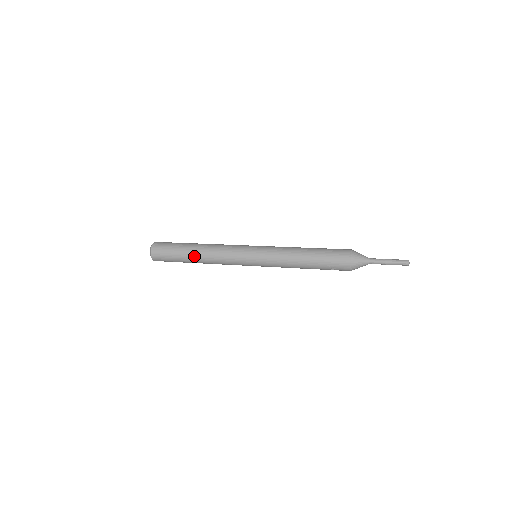
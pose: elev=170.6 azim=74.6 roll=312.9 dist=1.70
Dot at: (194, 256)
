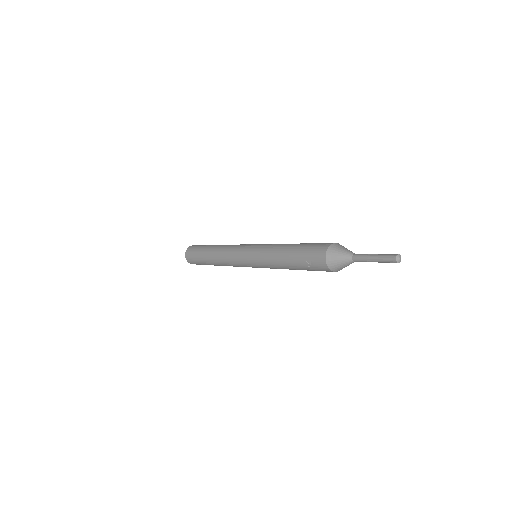
Dot at: (209, 254)
